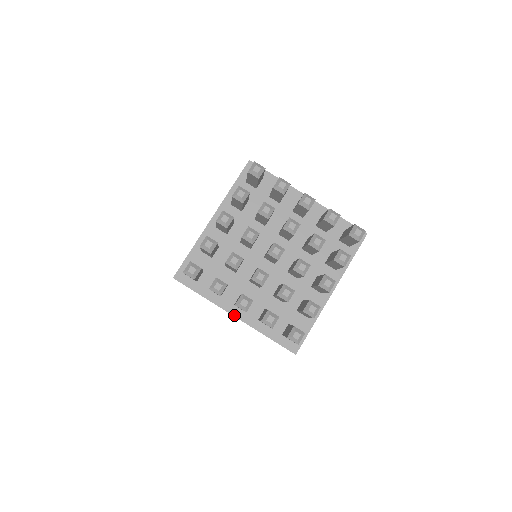
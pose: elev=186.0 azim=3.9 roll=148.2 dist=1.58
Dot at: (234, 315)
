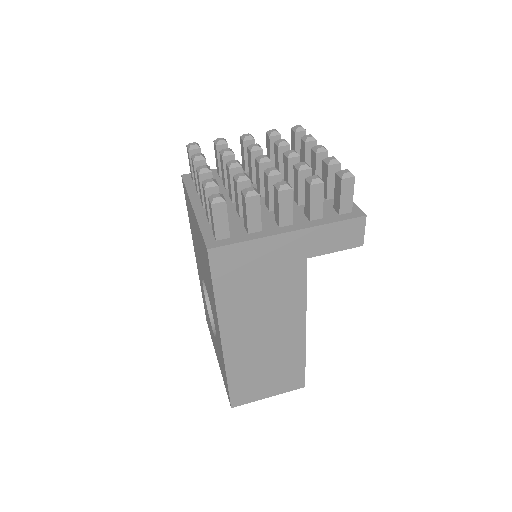
Dot at: (288, 231)
